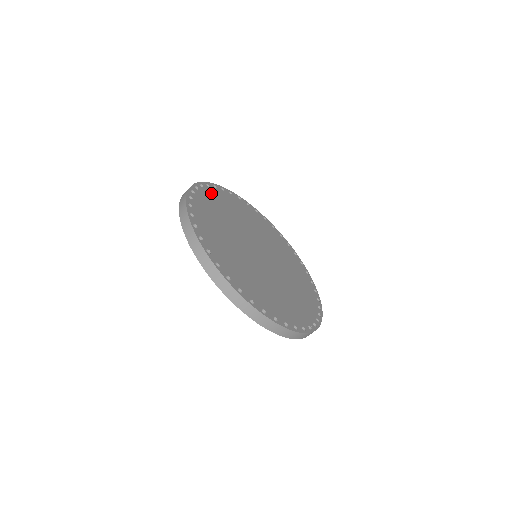
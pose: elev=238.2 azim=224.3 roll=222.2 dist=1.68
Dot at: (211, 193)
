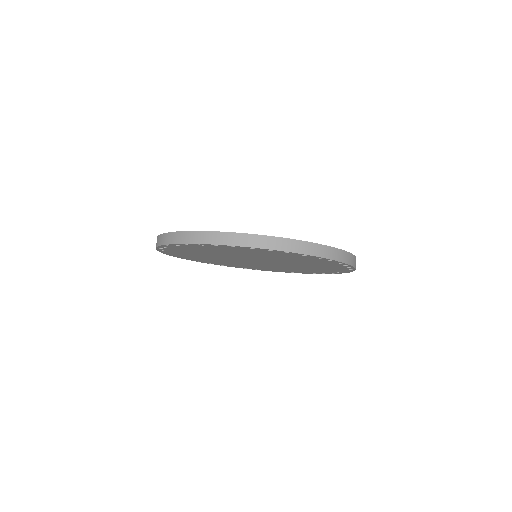
Dot at: occluded
